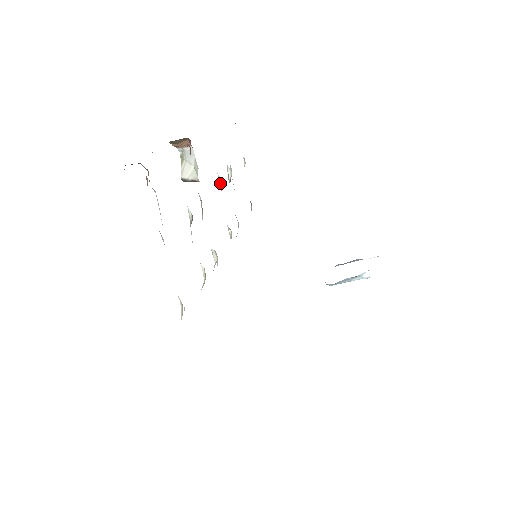
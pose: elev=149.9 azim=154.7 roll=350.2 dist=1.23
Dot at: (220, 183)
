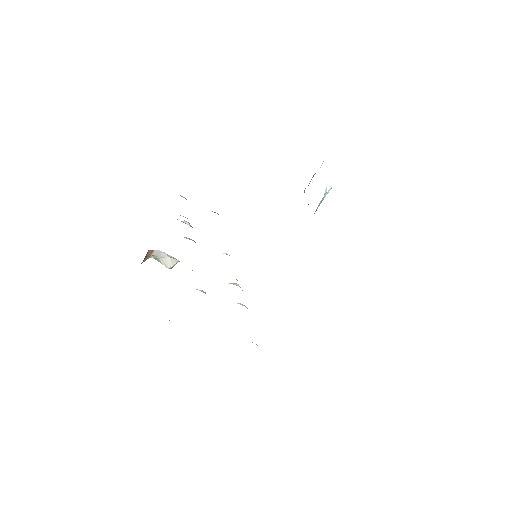
Dot at: (189, 239)
